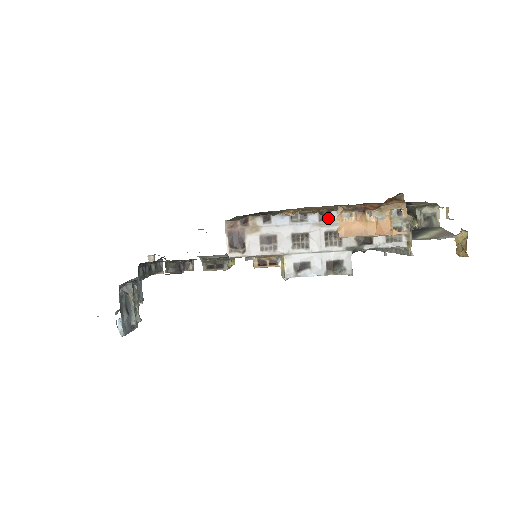
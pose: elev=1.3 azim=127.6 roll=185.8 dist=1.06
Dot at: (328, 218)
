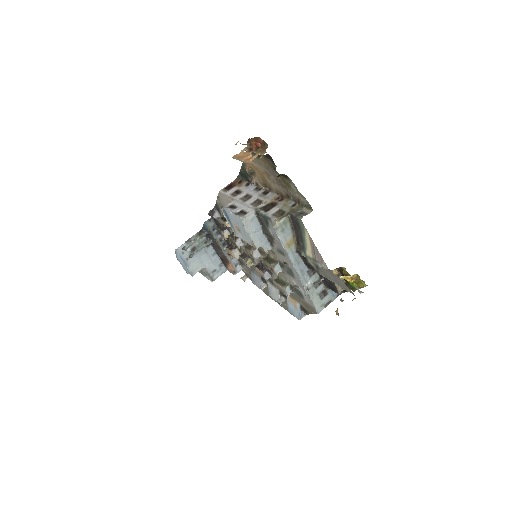
Dot at: (266, 194)
